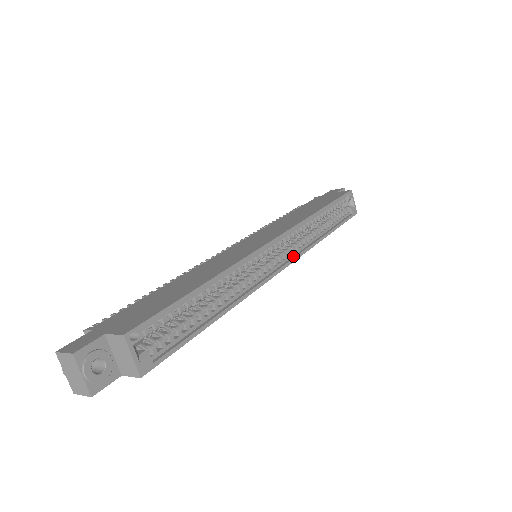
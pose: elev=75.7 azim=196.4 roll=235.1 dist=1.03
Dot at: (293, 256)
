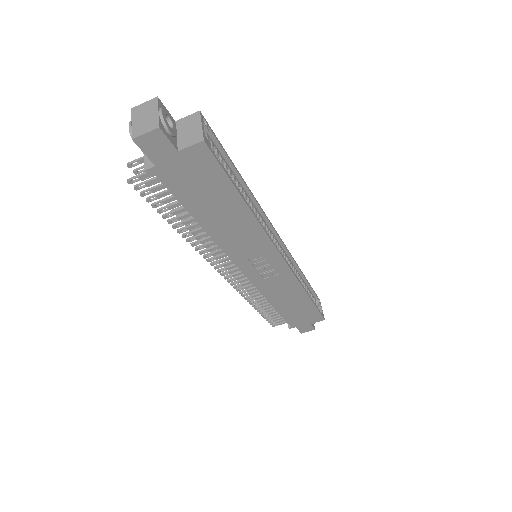
Dot at: (288, 268)
